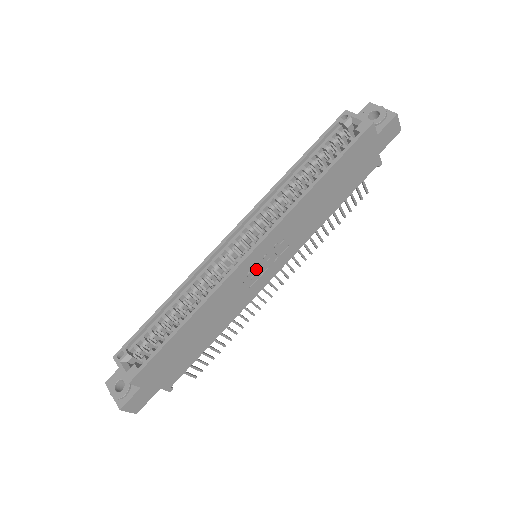
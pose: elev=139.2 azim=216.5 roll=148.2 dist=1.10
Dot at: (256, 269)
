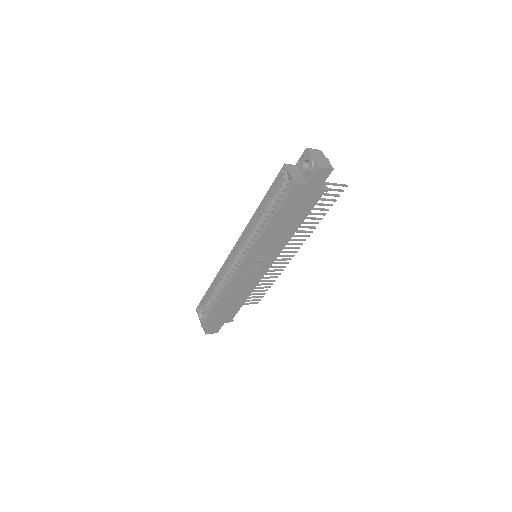
Dot at: (252, 270)
